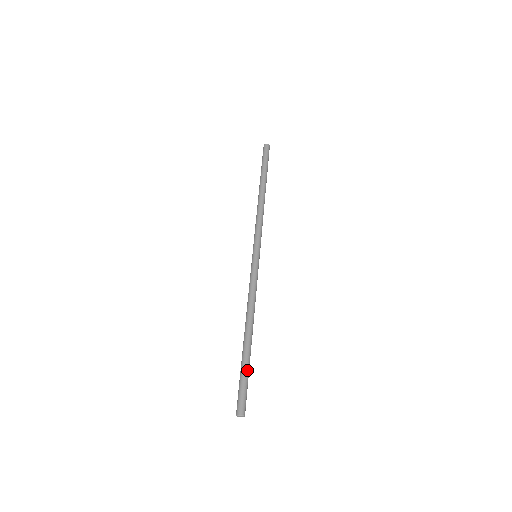
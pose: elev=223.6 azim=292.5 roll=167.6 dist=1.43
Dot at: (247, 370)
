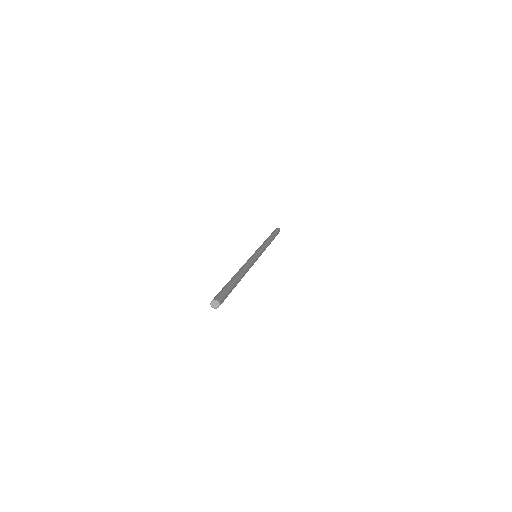
Dot at: (232, 288)
